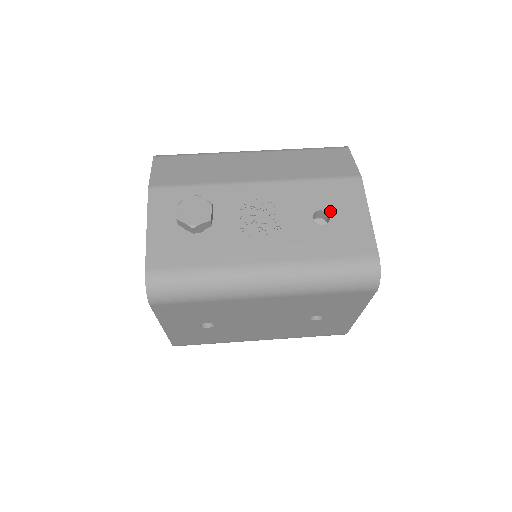
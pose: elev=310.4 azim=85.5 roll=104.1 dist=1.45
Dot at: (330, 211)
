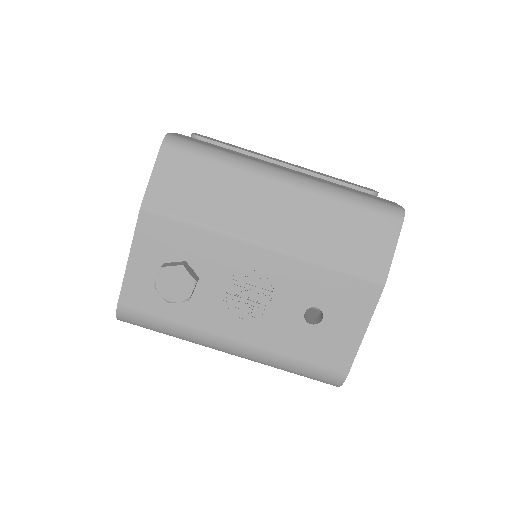
Dot at: (326, 312)
